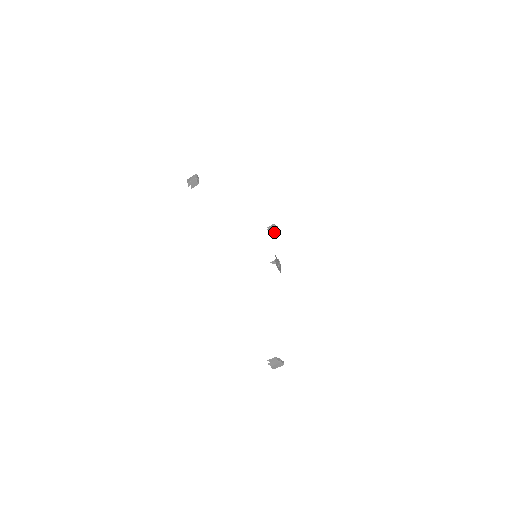
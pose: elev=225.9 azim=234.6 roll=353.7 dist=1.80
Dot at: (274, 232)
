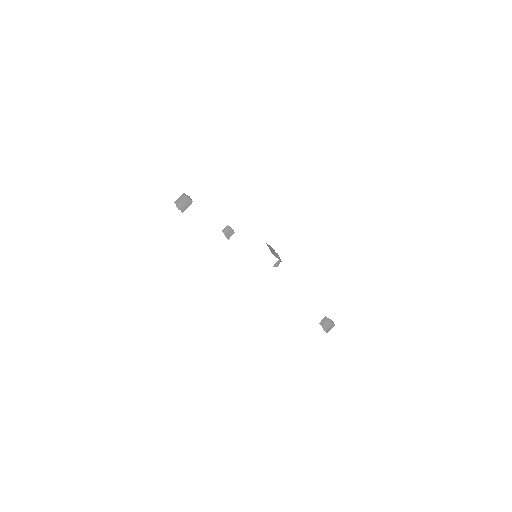
Dot at: (327, 327)
